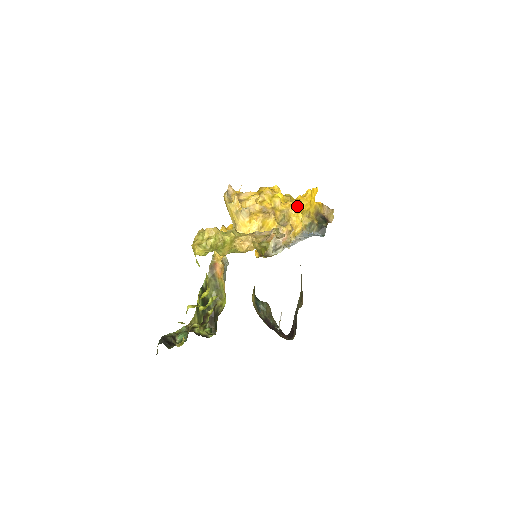
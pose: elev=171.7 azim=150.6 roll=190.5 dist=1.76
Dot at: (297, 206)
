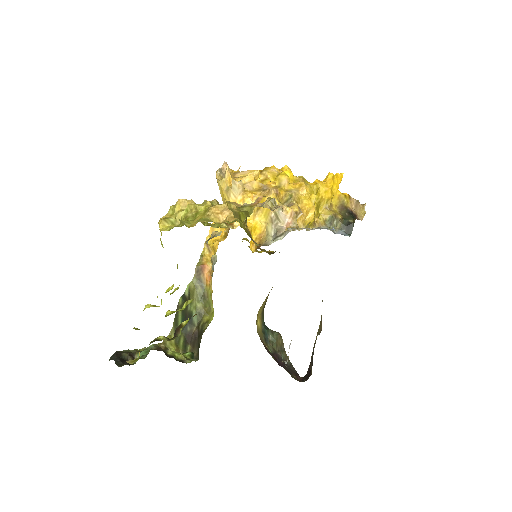
Dot at: (312, 191)
